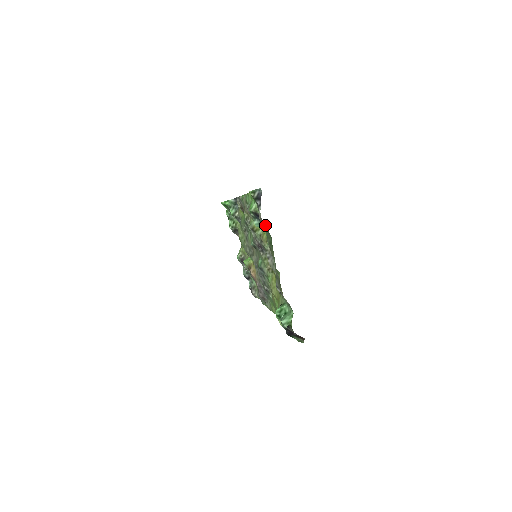
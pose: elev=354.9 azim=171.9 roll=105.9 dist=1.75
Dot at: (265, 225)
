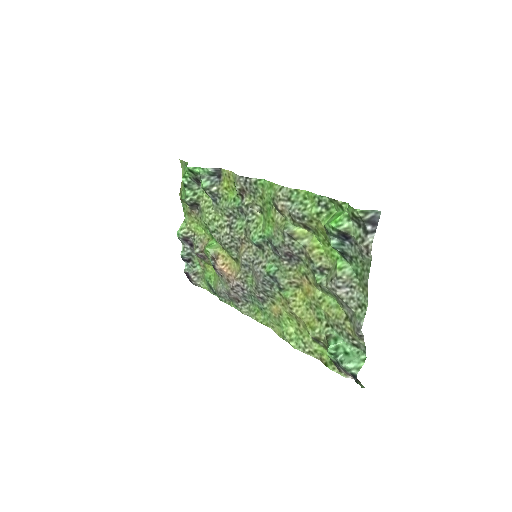
Dot at: (353, 250)
